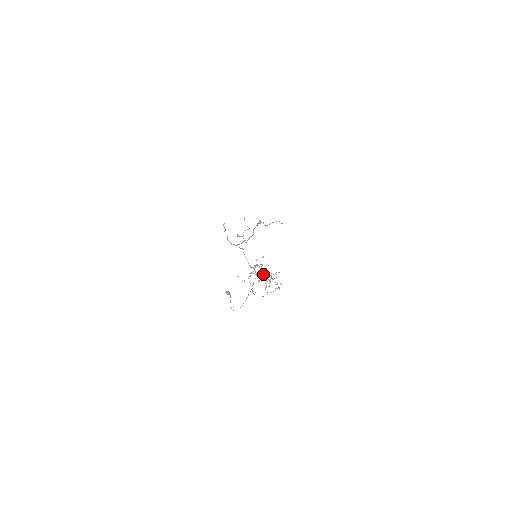
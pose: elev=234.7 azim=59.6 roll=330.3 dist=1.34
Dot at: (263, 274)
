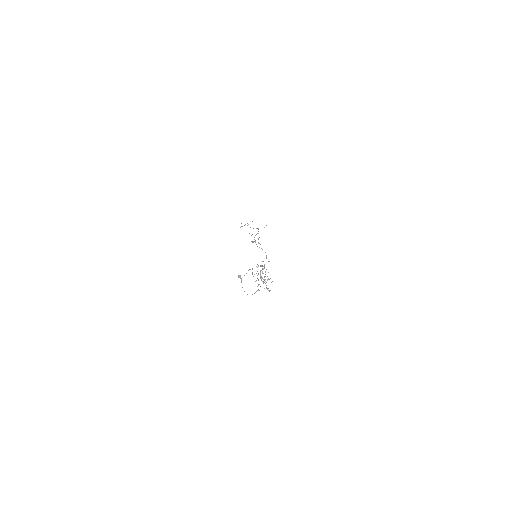
Dot at: (258, 273)
